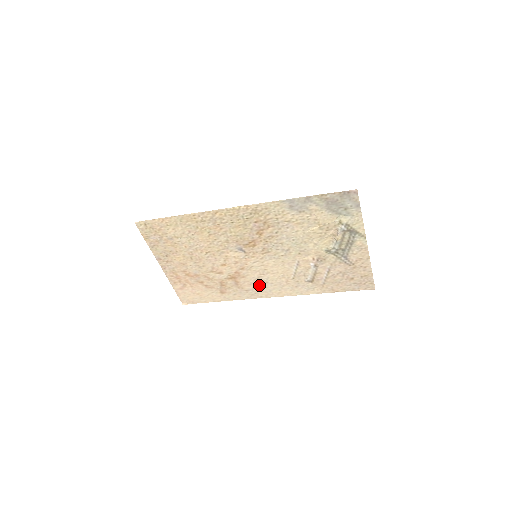
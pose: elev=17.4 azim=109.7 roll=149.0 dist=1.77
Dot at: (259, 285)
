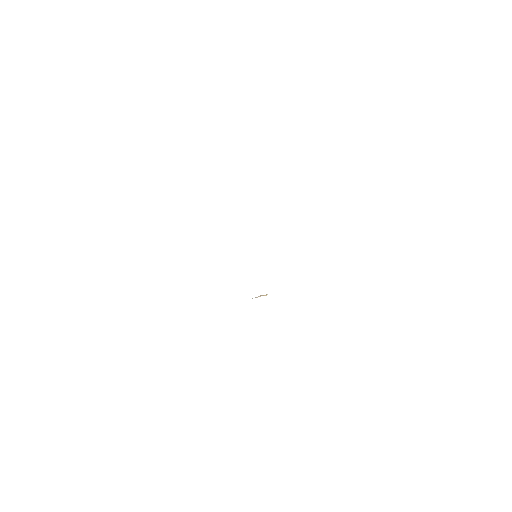
Dot at: occluded
